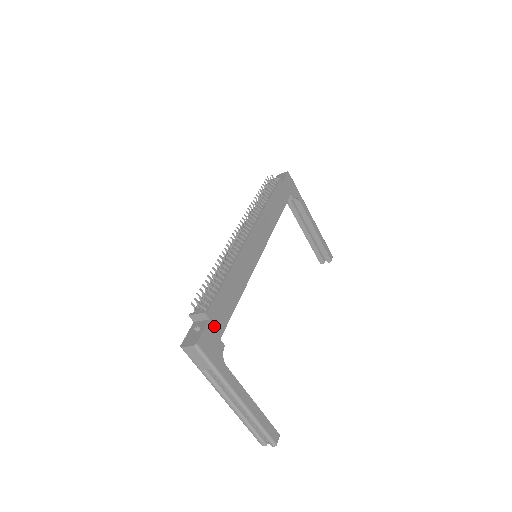
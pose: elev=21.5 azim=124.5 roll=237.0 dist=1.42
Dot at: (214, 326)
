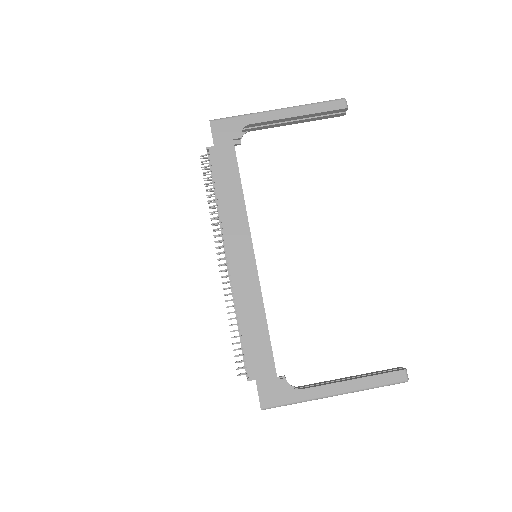
Dot at: (264, 378)
